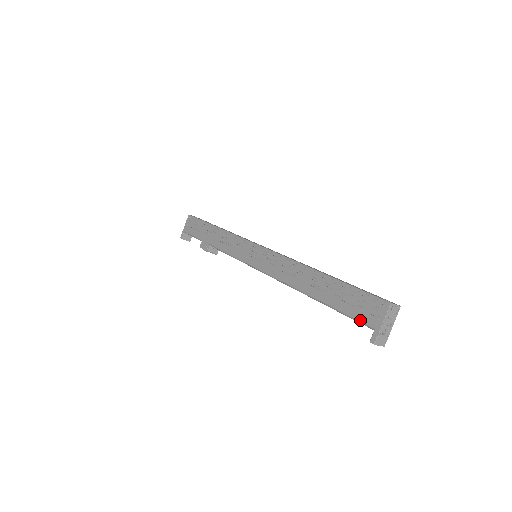
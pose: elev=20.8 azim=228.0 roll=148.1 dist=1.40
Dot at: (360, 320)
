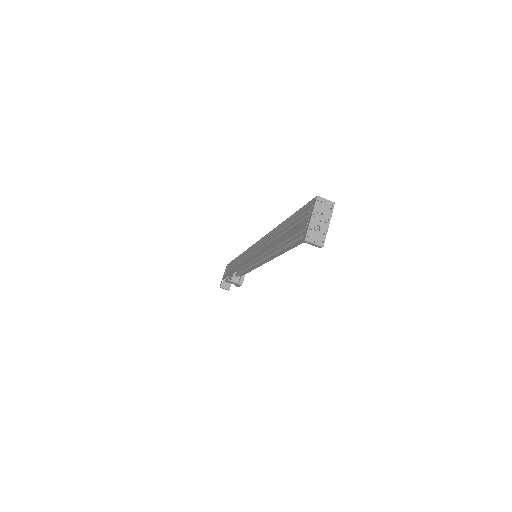
Dot at: (299, 230)
